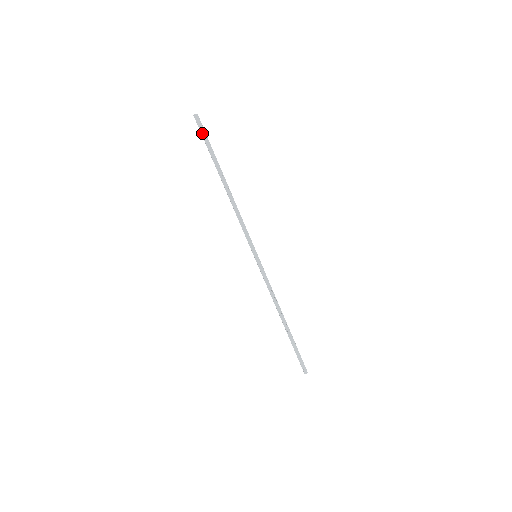
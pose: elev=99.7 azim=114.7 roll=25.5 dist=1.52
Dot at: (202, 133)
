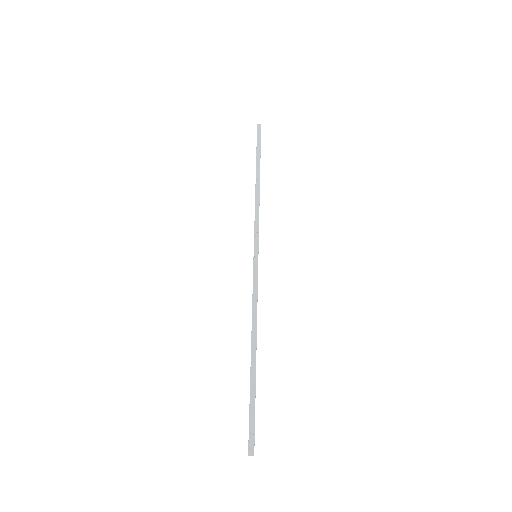
Dot at: (258, 138)
